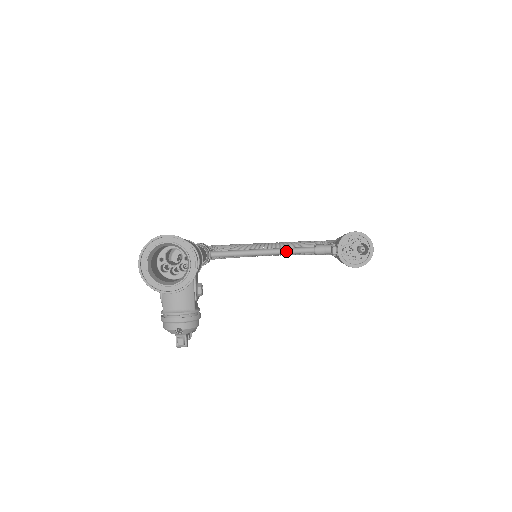
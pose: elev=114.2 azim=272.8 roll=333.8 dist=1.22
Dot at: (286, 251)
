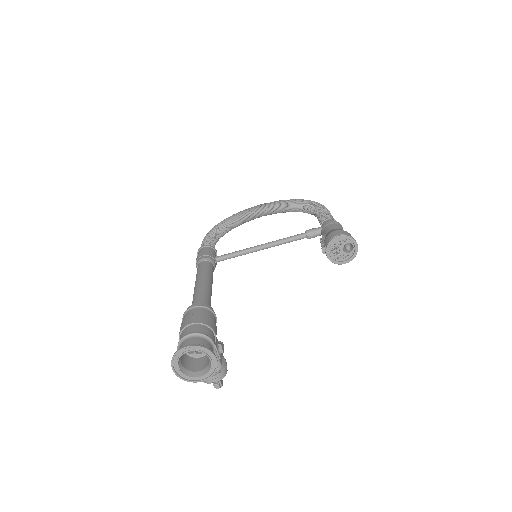
Dot at: (281, 243)
